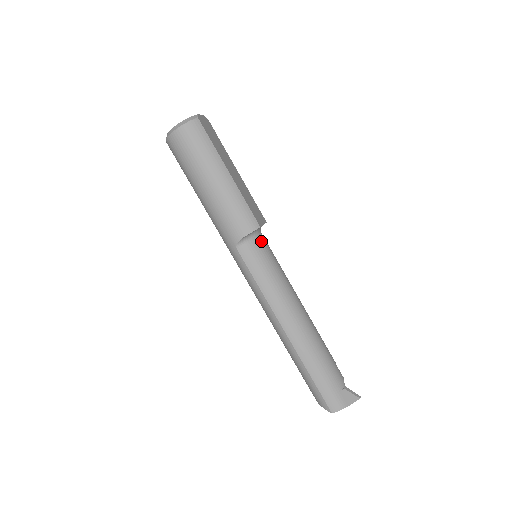
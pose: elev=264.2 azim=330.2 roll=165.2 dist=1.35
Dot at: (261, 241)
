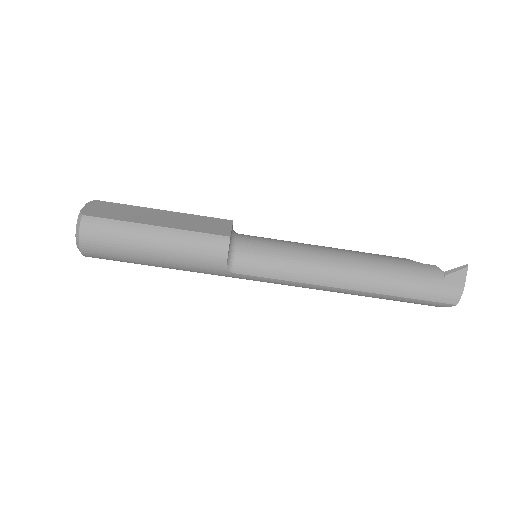
Dot at: (245, 244)
